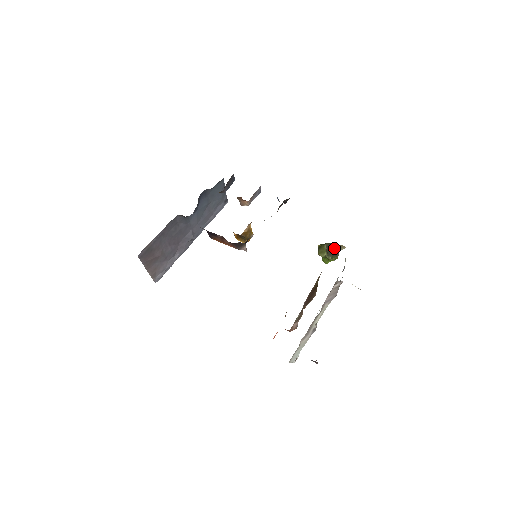
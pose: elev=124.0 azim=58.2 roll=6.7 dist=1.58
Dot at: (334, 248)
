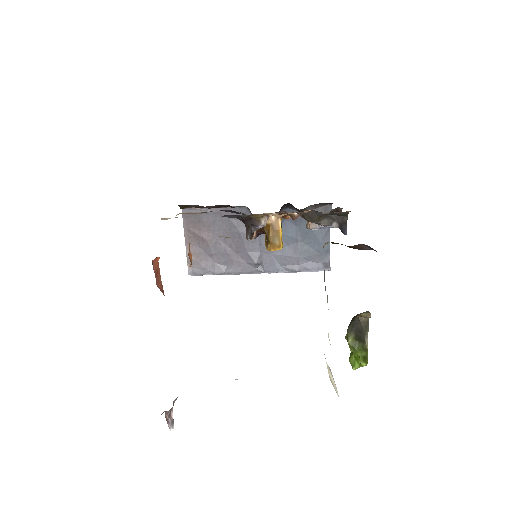
Dot at: occluded
